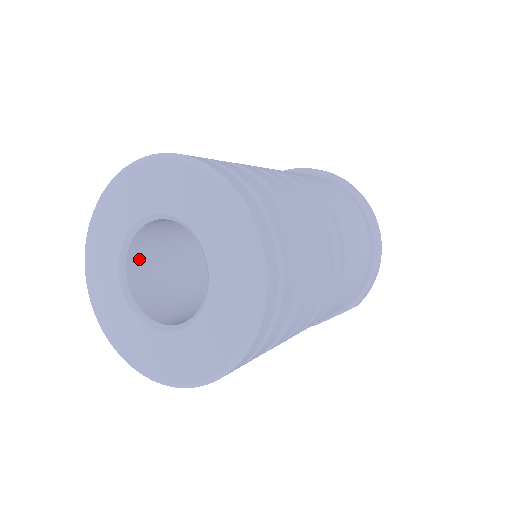
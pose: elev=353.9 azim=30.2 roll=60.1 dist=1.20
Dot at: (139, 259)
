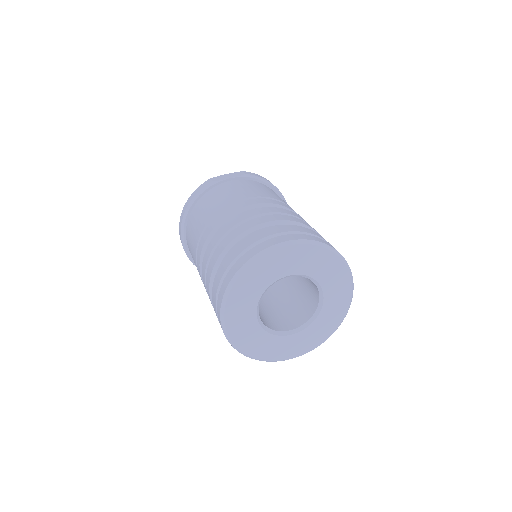
Dot at: occluded
